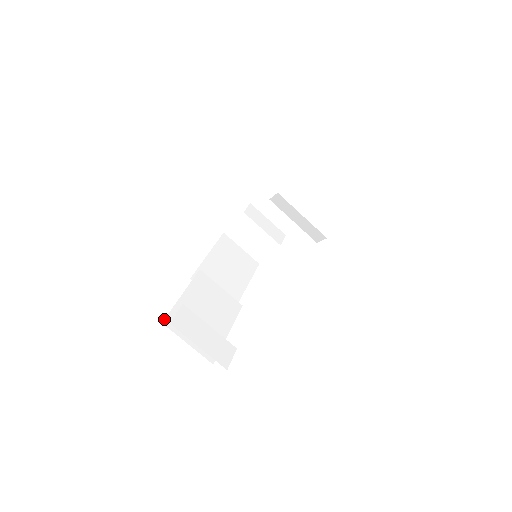
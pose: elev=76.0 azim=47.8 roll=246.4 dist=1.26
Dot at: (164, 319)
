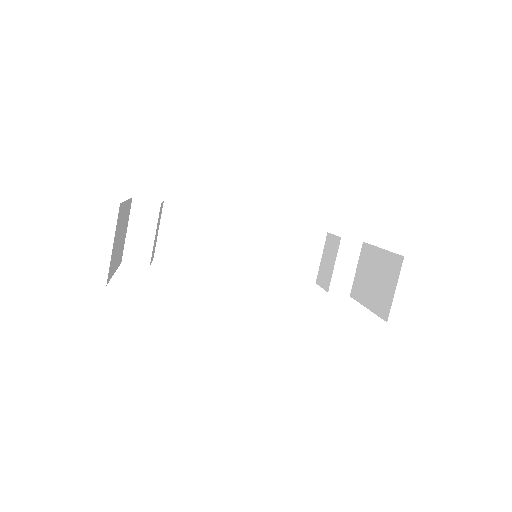
Dot at: occluded
